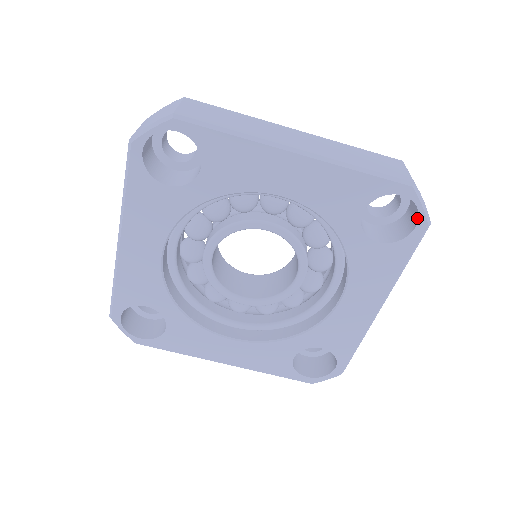
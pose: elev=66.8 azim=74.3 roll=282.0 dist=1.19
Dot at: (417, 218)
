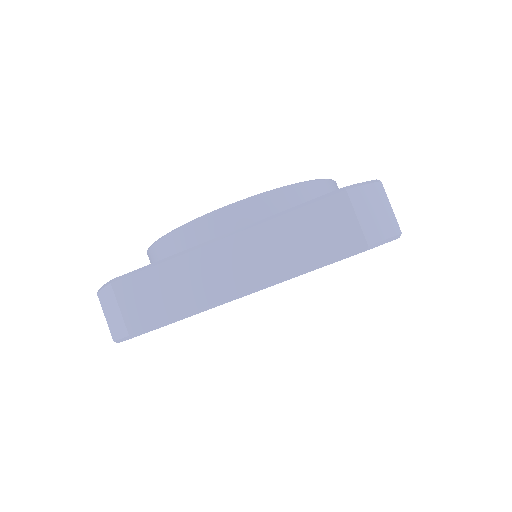
Dot at: occluded
